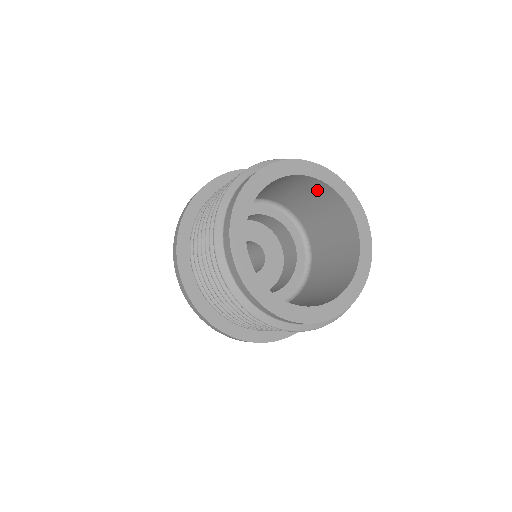
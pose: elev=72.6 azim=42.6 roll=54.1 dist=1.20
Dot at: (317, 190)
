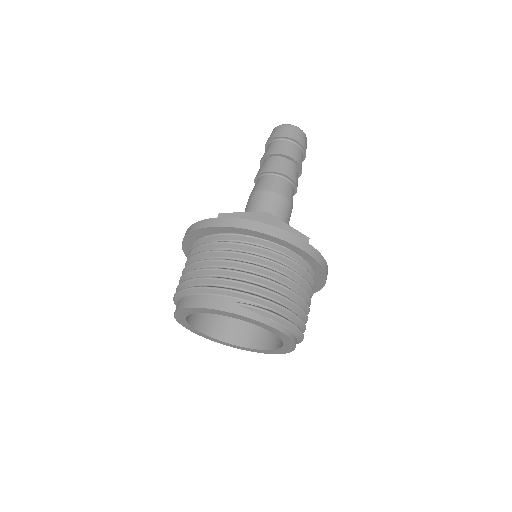
Dot at: occluded
